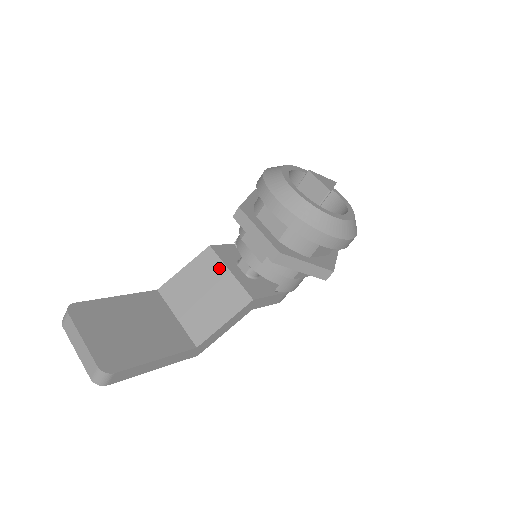
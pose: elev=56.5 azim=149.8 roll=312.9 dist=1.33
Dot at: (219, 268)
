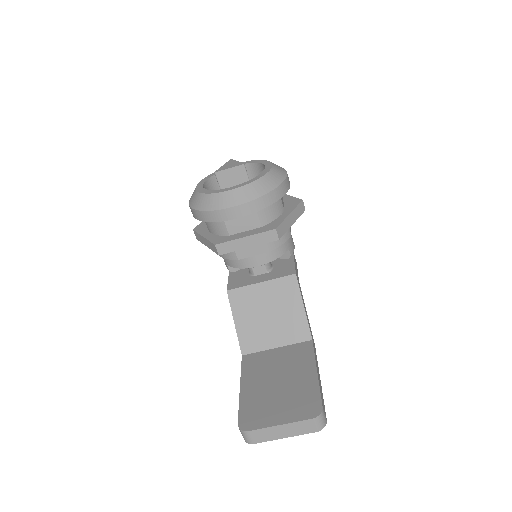
Dot at: (252, 291)
